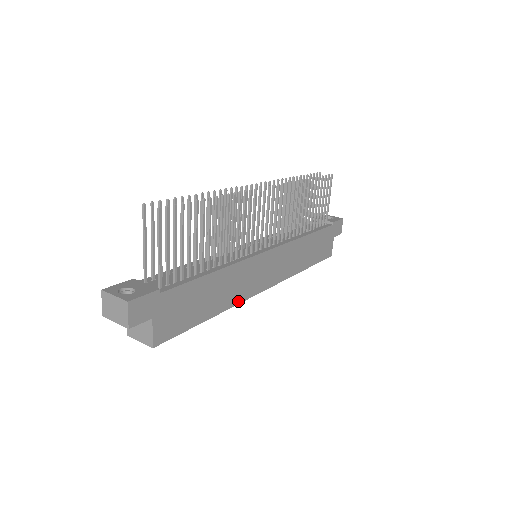
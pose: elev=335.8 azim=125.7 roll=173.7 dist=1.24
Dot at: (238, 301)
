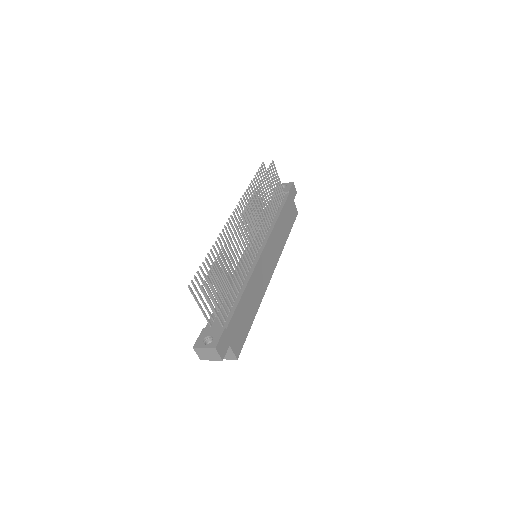
Dot at: (263, 295)
